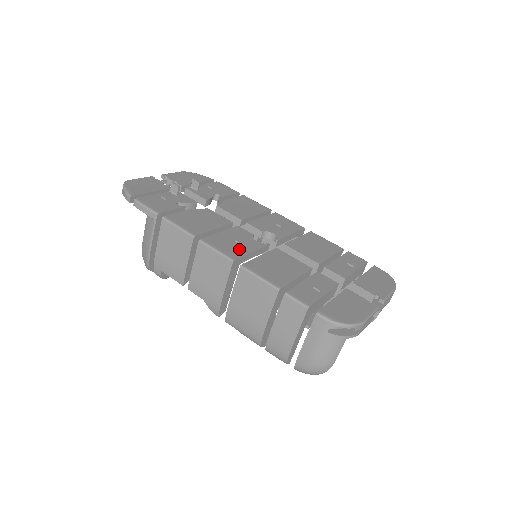
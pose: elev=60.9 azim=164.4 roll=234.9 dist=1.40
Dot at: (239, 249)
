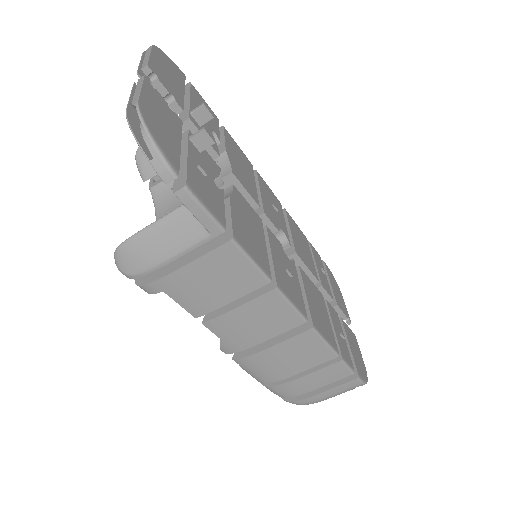
Dot at: (296, 289)
